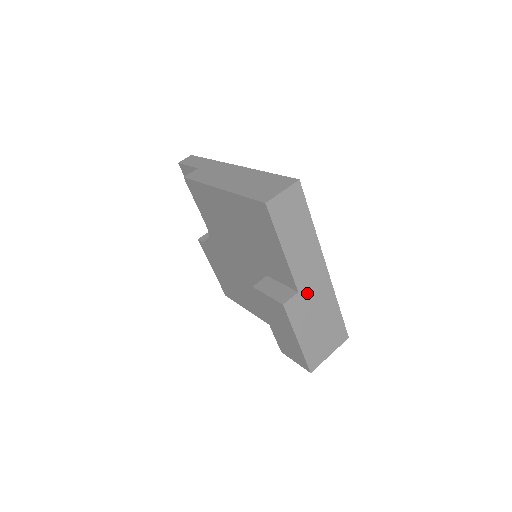
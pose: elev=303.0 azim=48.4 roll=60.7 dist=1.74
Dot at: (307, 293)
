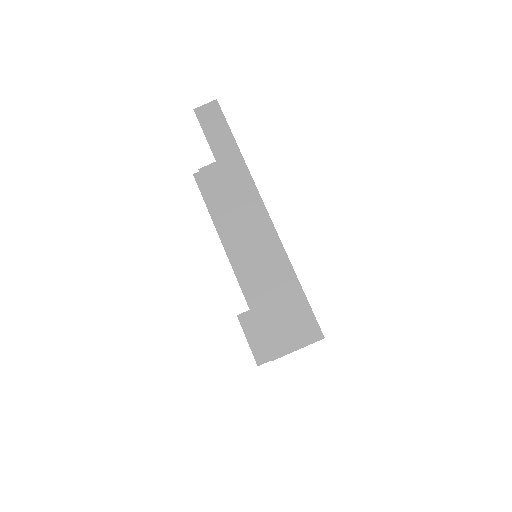
Dot at: occluded
